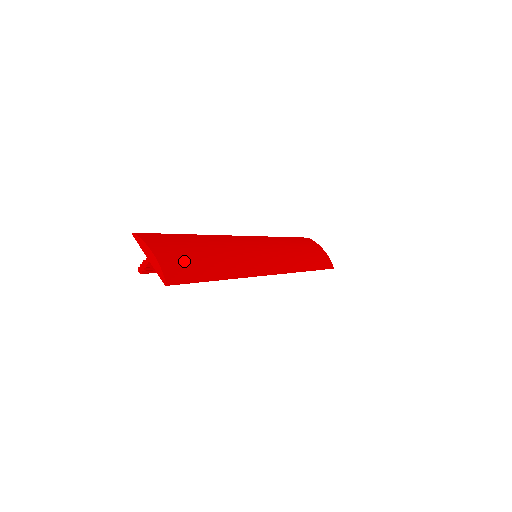
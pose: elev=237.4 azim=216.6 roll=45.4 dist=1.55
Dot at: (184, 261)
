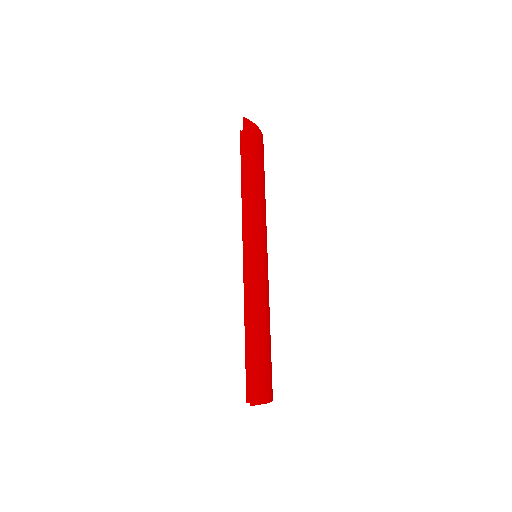
Dot at: (270, 373)
